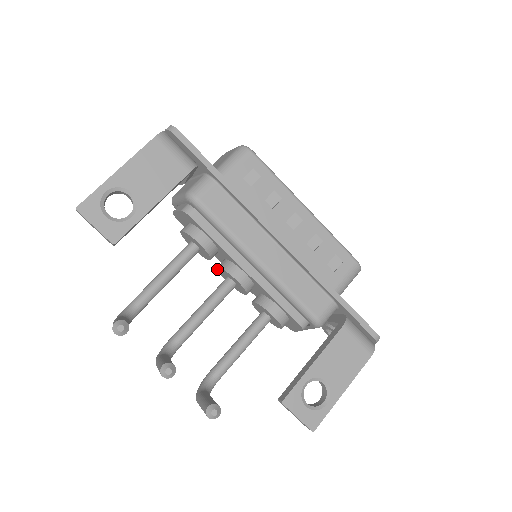
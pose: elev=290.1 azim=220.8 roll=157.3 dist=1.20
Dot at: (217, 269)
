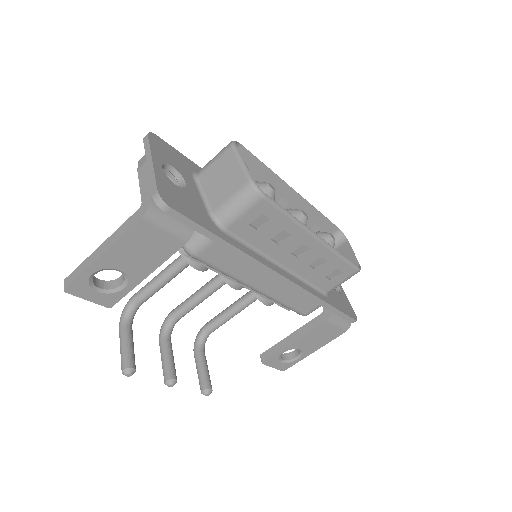
Dot at: occluded
